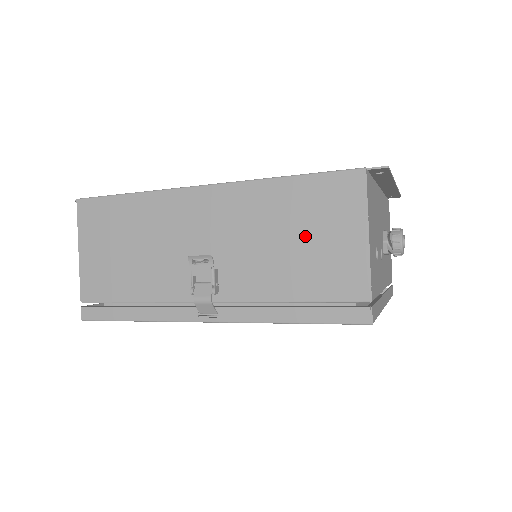
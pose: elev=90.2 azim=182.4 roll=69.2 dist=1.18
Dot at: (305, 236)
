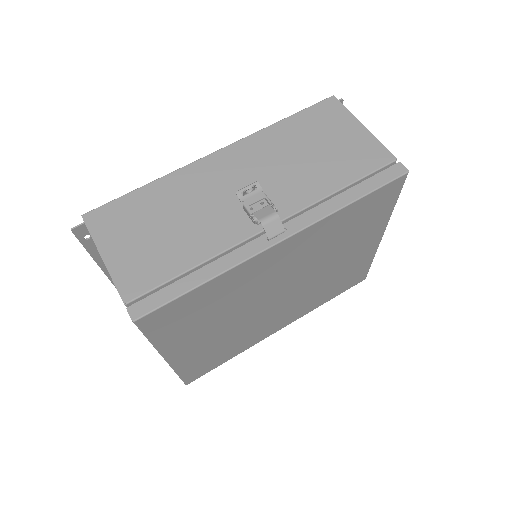
Dot at: (321, 145)
